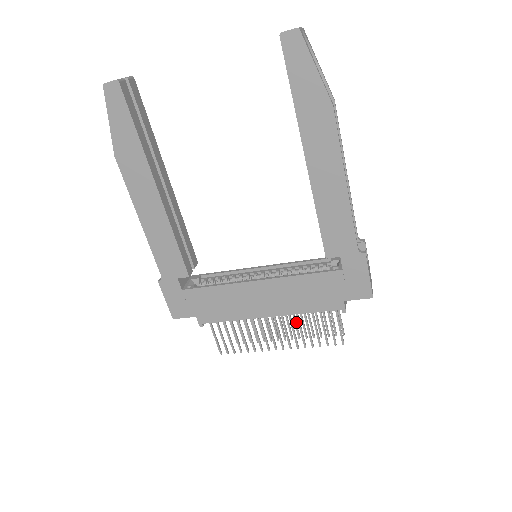
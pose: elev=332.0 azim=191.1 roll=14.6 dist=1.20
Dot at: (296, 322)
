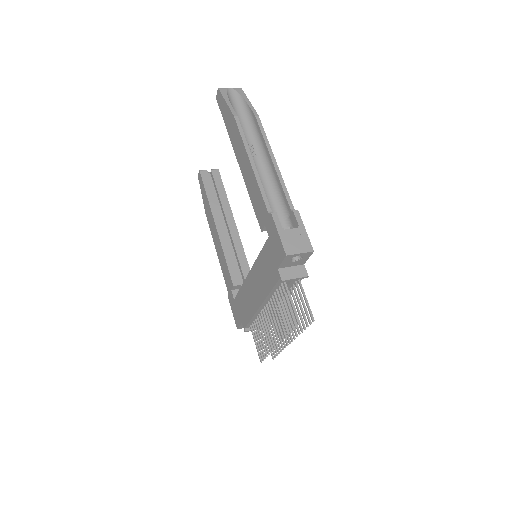
Dot at: occluded
